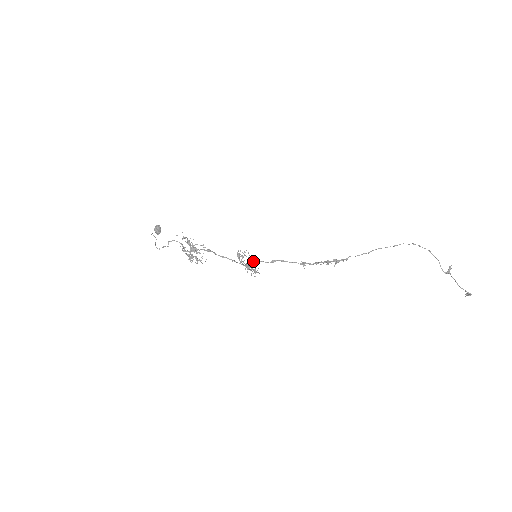
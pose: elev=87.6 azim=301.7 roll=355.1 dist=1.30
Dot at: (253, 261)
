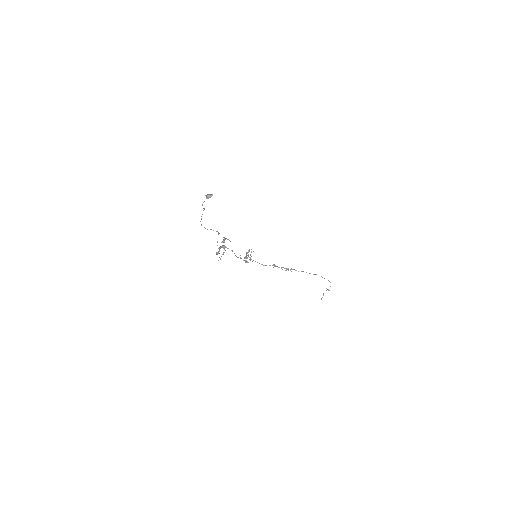
Dot at: occluded
